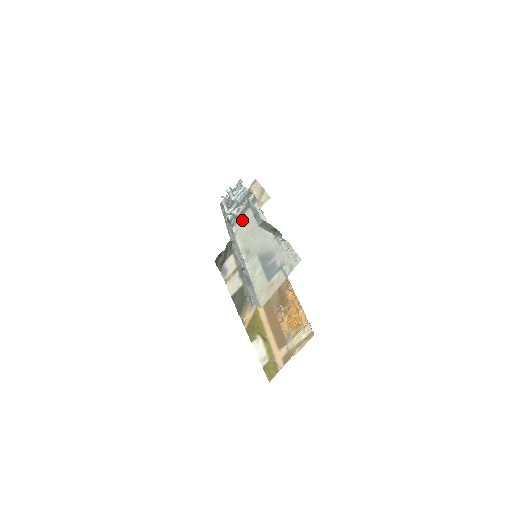
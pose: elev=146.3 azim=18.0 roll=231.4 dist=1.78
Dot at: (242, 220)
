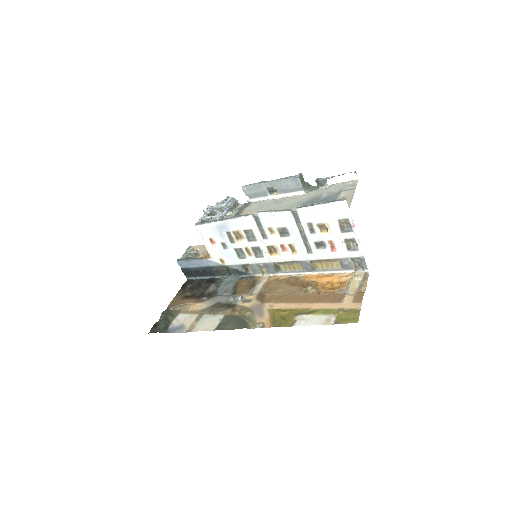
Dot at: (245, 213)
